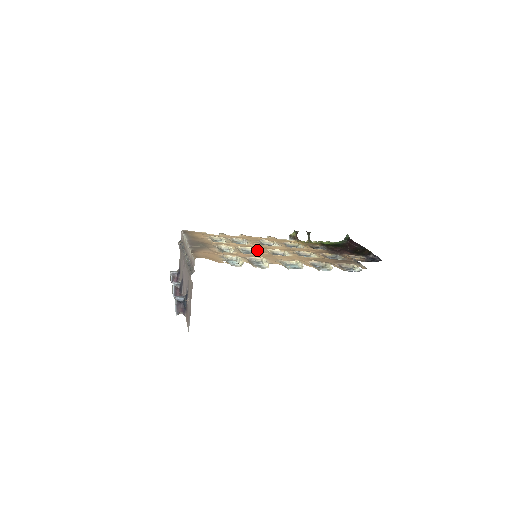
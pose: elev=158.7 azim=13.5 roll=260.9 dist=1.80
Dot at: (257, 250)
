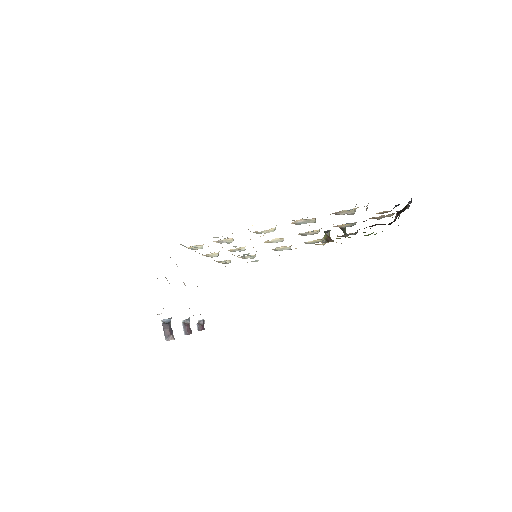
Dot at: occluded
